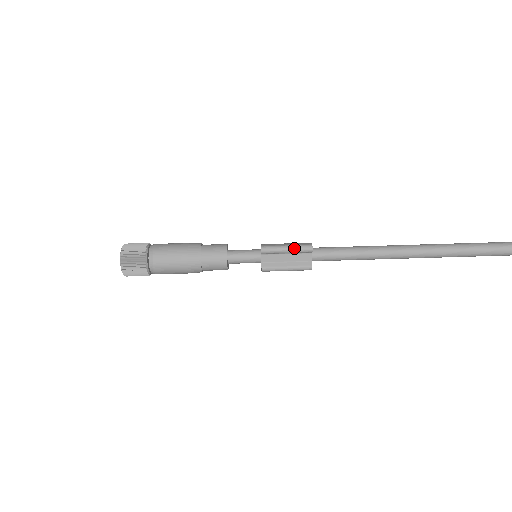
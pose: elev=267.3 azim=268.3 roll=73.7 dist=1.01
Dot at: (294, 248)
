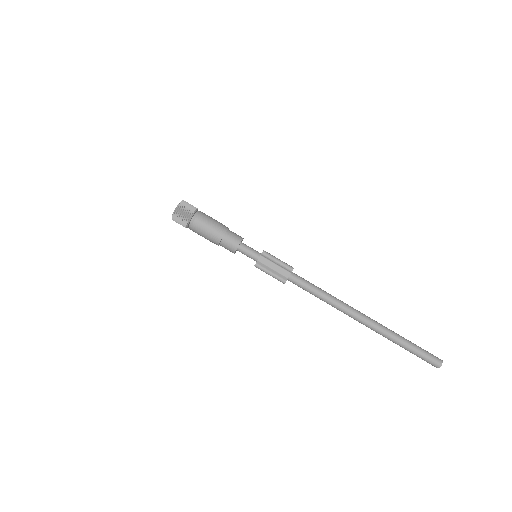
Dot at: (282, 263)
